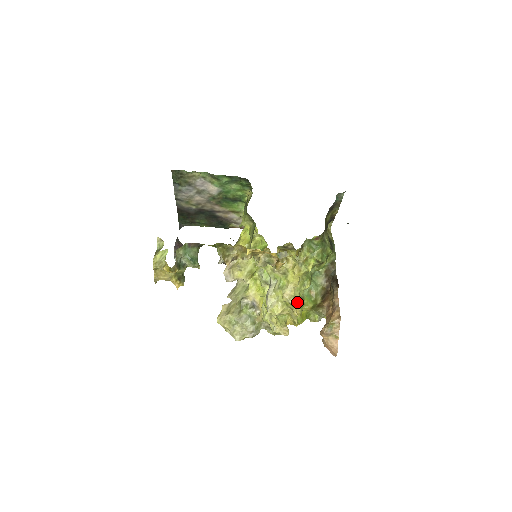
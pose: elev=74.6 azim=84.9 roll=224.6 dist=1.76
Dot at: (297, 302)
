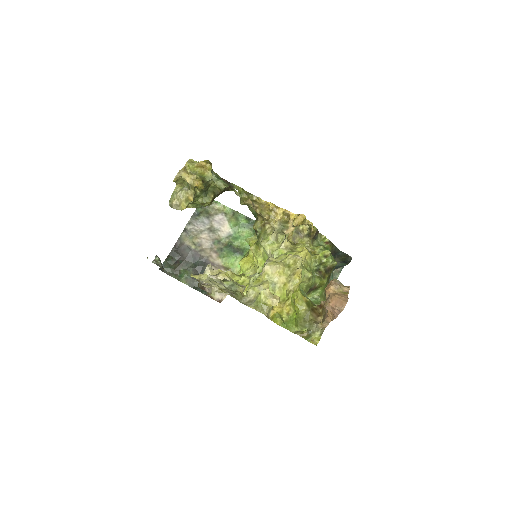
Dot at: occluded
